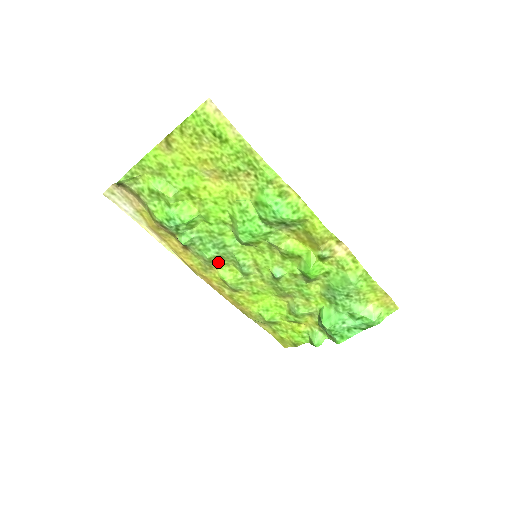
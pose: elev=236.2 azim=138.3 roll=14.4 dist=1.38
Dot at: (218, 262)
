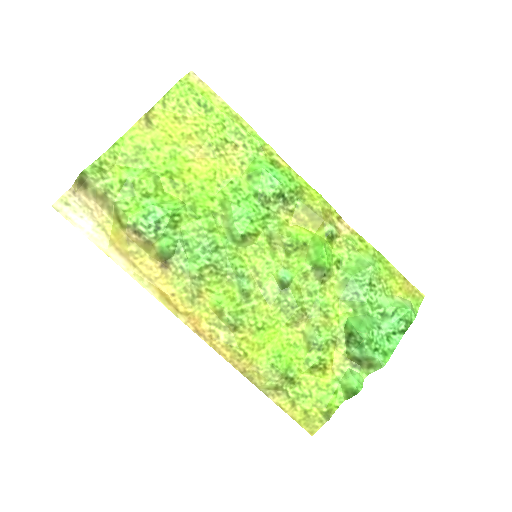
Dot at: (209, 278)
